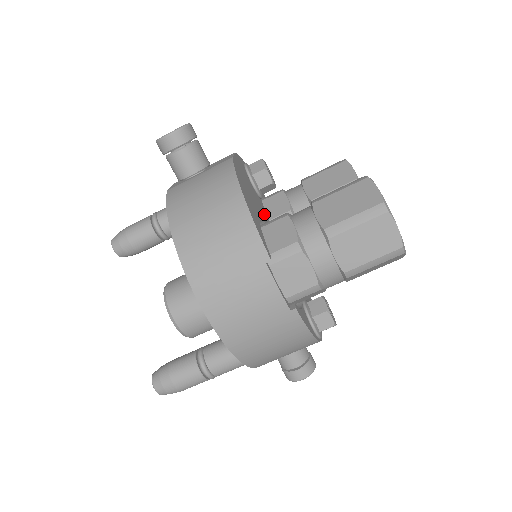
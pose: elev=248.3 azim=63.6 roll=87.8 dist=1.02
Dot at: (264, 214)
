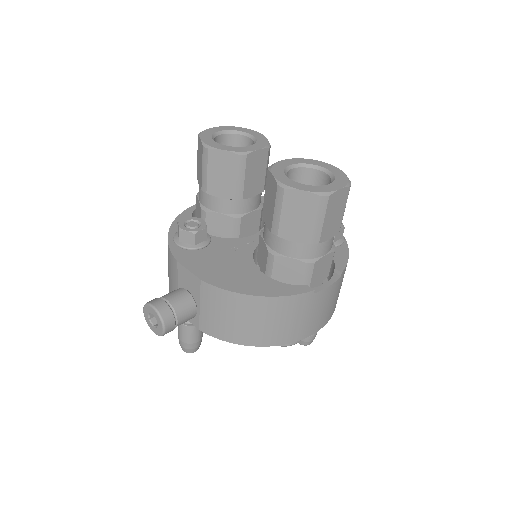
Dot at: (234, 247)
